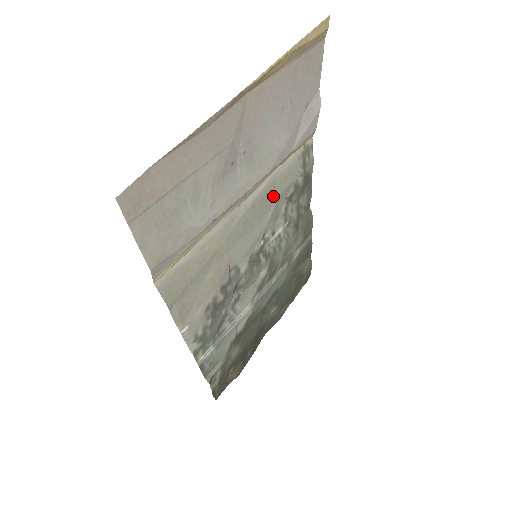
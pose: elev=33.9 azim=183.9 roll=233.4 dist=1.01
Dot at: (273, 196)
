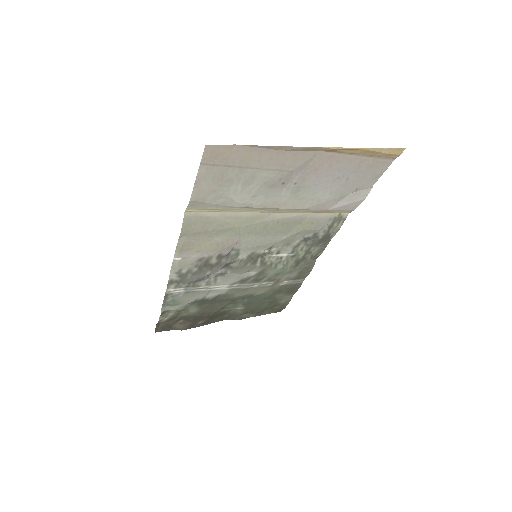
Dot at: (295, 227)
